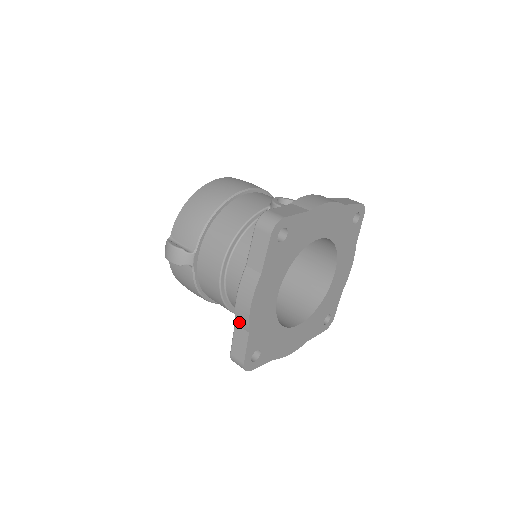
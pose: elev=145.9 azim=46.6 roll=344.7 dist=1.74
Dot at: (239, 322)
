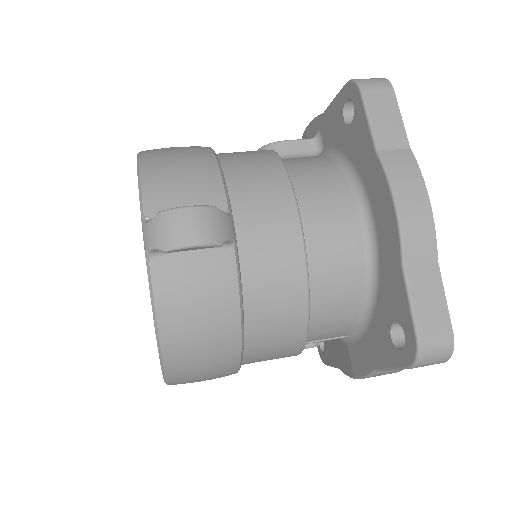
Dot at: (415, 252)
